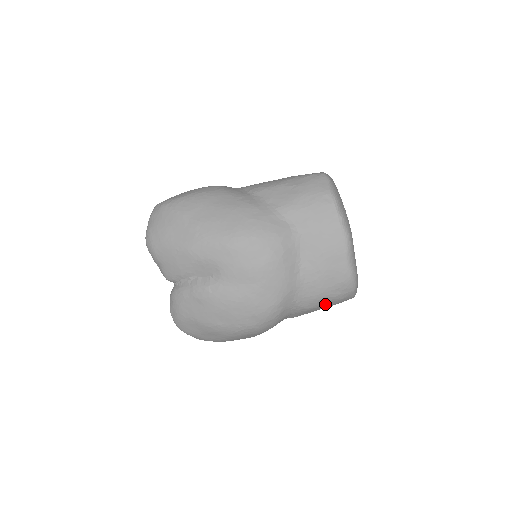
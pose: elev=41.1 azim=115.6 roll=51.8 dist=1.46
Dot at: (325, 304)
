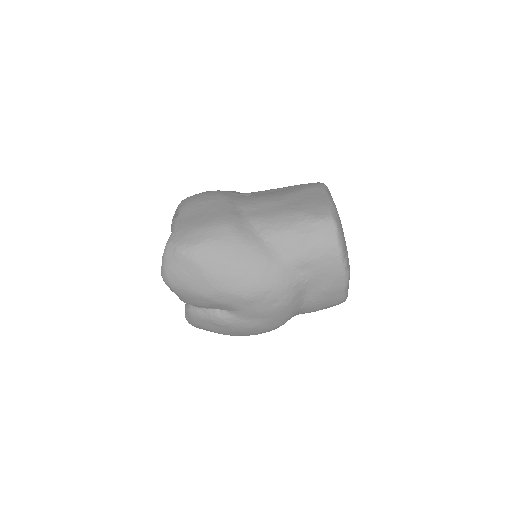
Dot at: occluded
